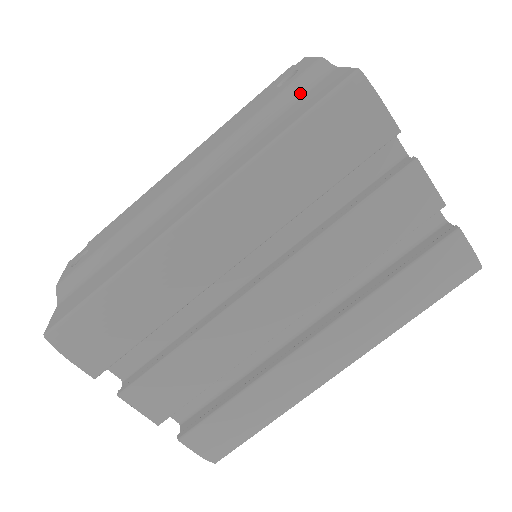
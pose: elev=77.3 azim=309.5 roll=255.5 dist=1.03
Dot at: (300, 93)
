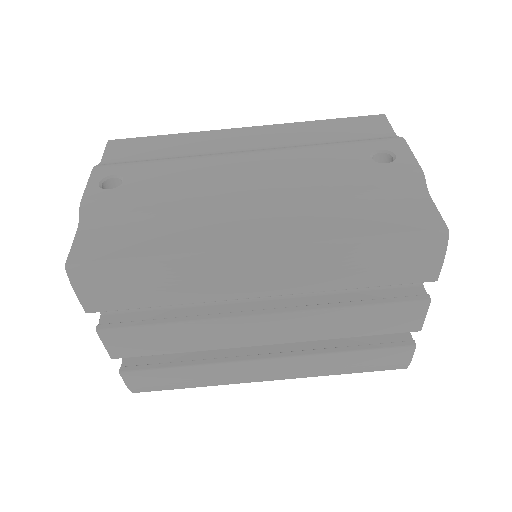
Dot at: (390, 193)
